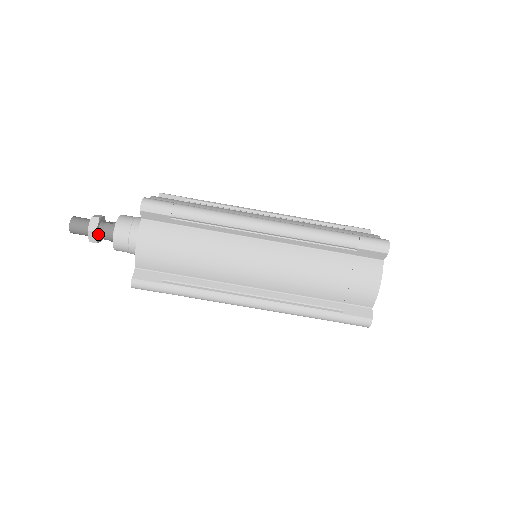
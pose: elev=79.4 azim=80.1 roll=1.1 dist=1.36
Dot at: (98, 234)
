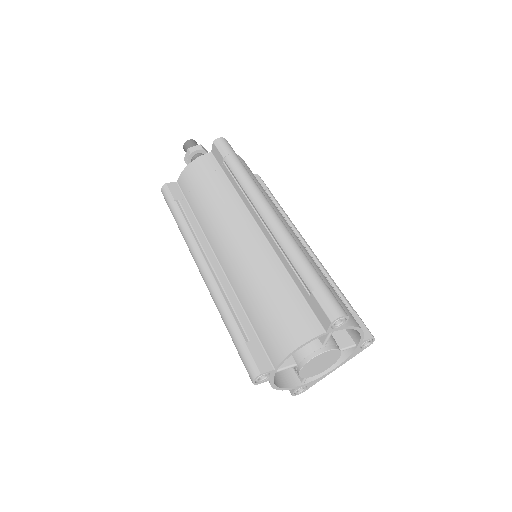
Dot at: (192, 158)
